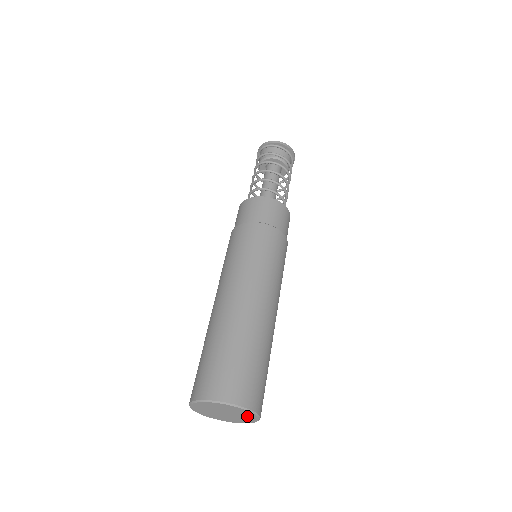
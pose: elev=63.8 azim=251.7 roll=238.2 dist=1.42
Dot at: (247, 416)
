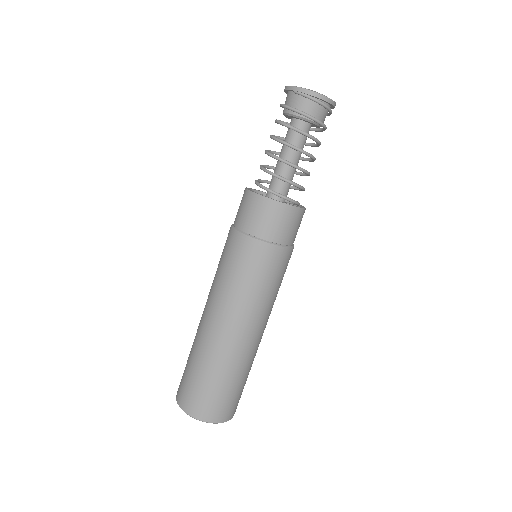
Dot at: occluded
